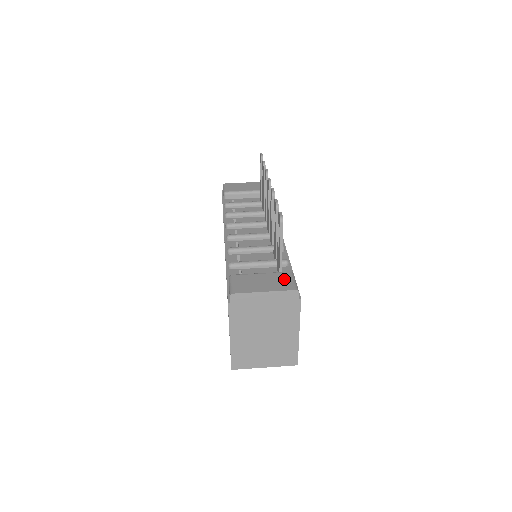
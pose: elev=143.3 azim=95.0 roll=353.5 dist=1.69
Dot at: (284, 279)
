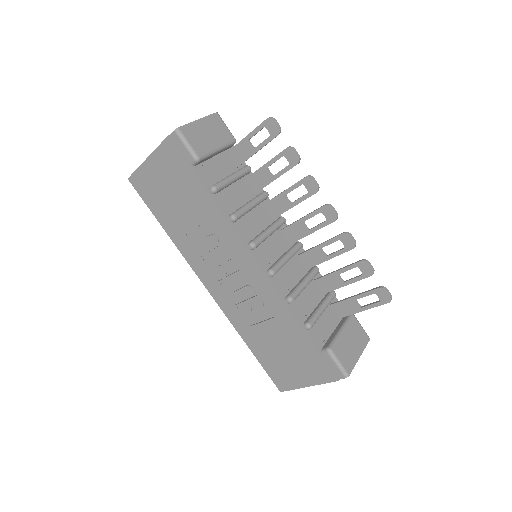
Dot at: (358, 330)
